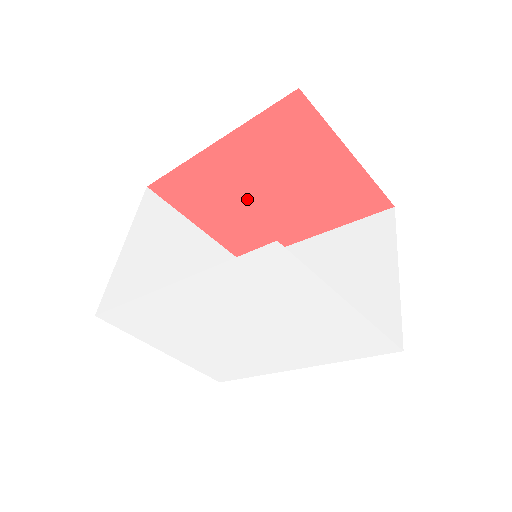
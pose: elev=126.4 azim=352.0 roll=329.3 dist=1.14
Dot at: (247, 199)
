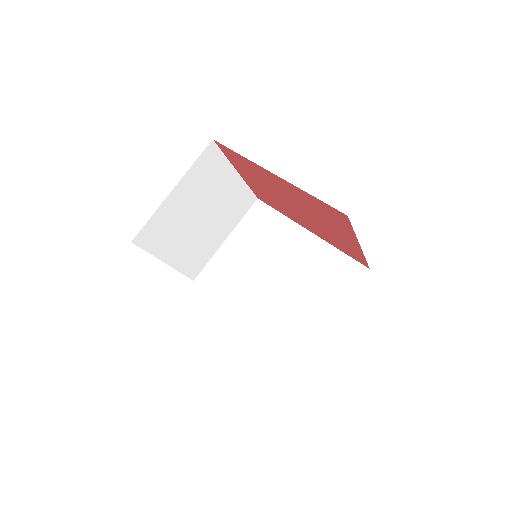
Dot at: (280, 196)
